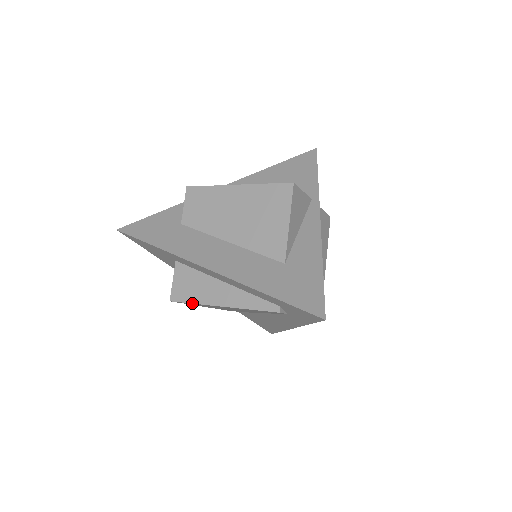
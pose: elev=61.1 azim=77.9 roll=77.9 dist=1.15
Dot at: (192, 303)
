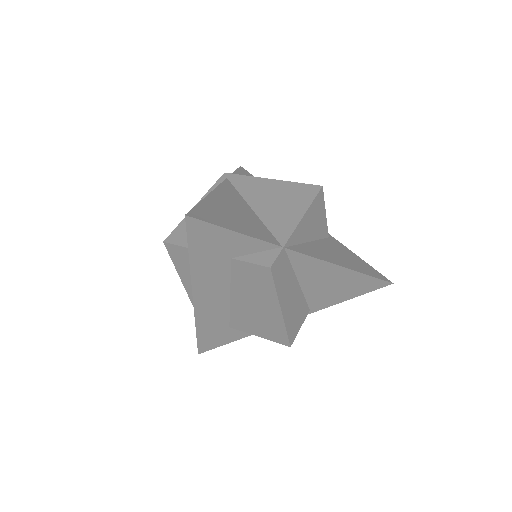
Dot at: occluded
